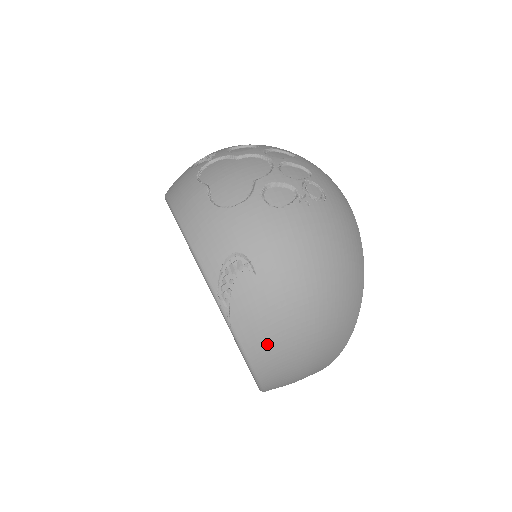
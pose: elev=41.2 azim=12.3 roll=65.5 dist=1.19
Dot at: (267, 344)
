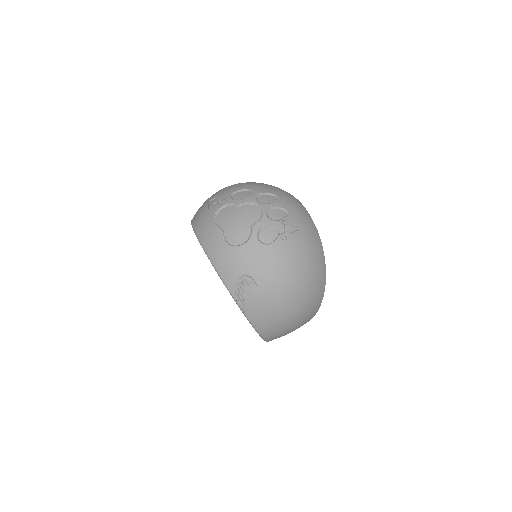
Dot at: (268, 322)
